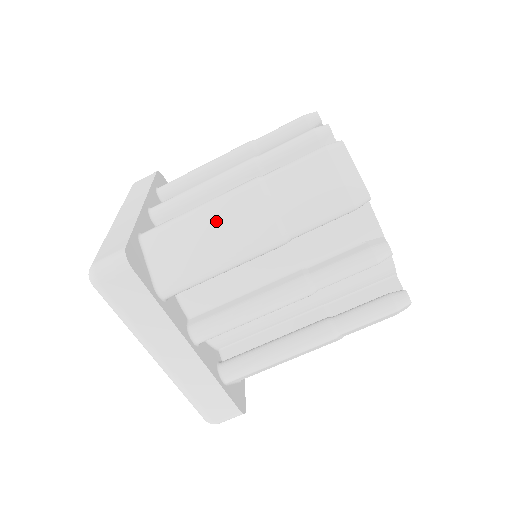
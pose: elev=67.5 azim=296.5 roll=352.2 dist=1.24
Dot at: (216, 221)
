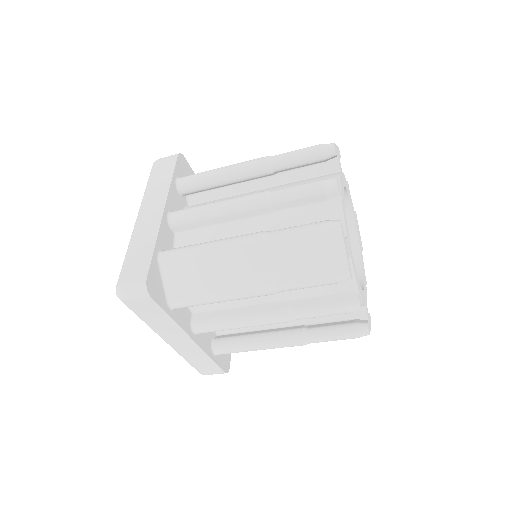
Dot at: (223, 264)
